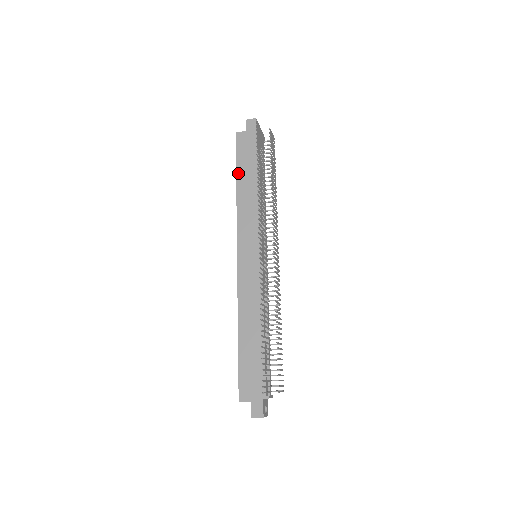
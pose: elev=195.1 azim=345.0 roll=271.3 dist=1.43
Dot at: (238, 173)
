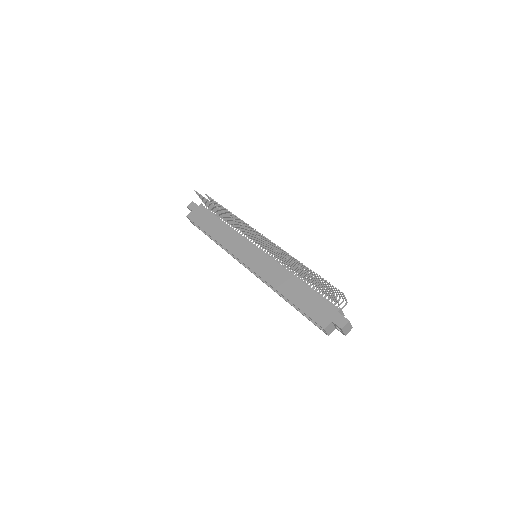
Dot at: (205, 230)
